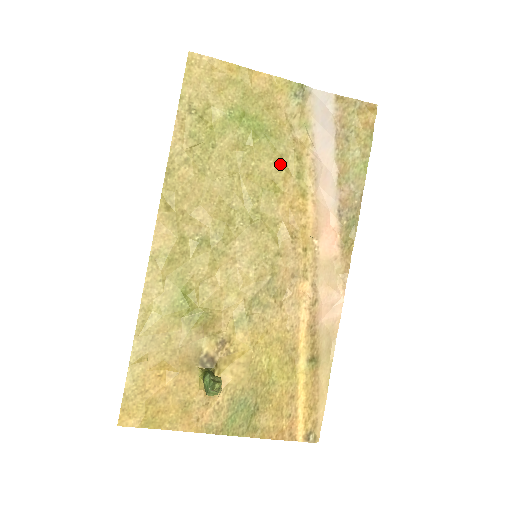
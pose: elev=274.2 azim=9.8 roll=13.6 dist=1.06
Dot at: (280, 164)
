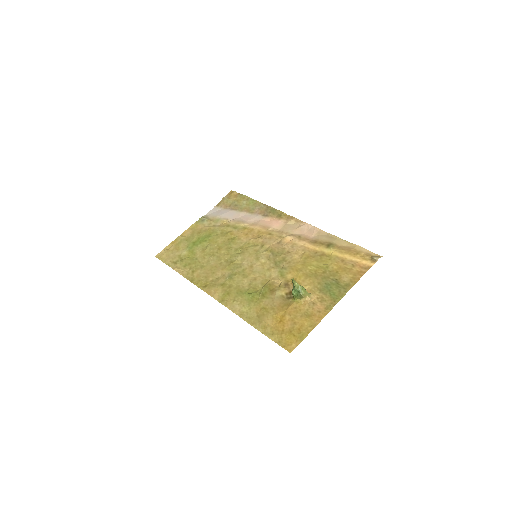
Dot at: (225, 234)
